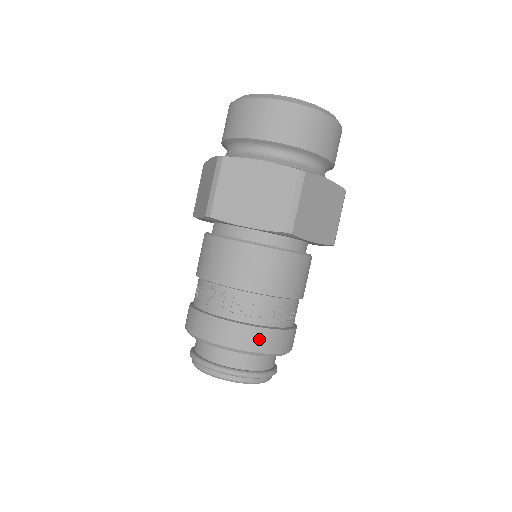
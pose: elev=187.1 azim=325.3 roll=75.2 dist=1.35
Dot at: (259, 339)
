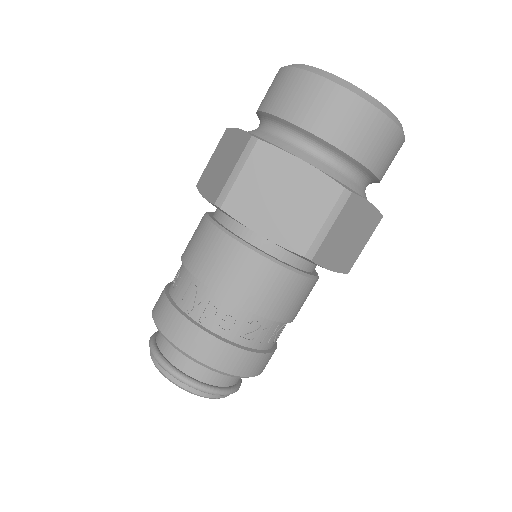
Dot at: occluded
